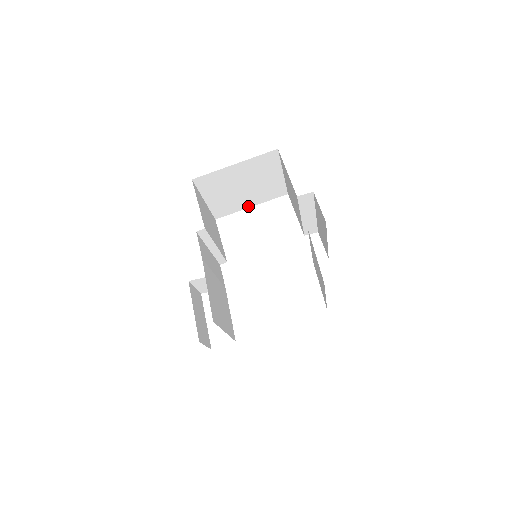
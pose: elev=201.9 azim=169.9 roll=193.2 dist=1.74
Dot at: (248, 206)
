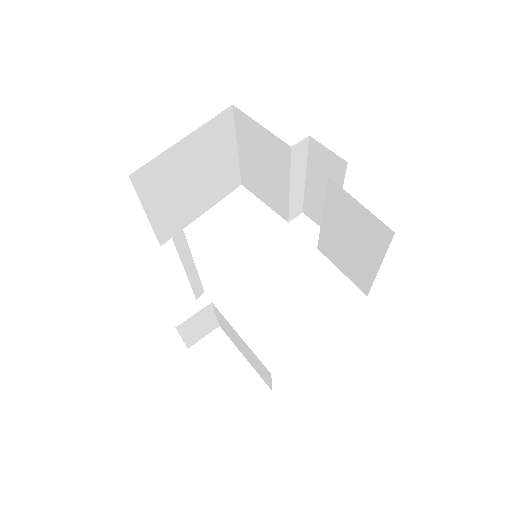
Dot at: (198, 214)
